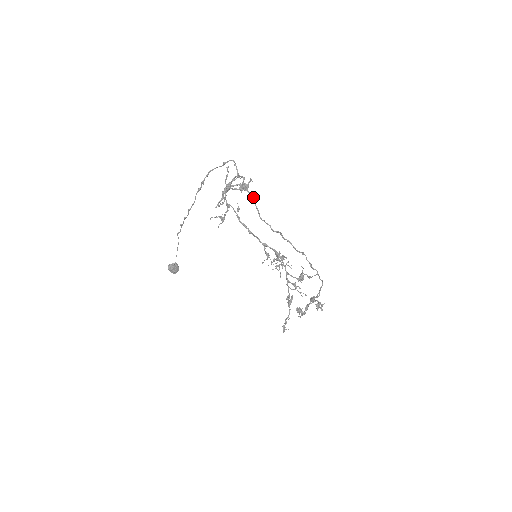
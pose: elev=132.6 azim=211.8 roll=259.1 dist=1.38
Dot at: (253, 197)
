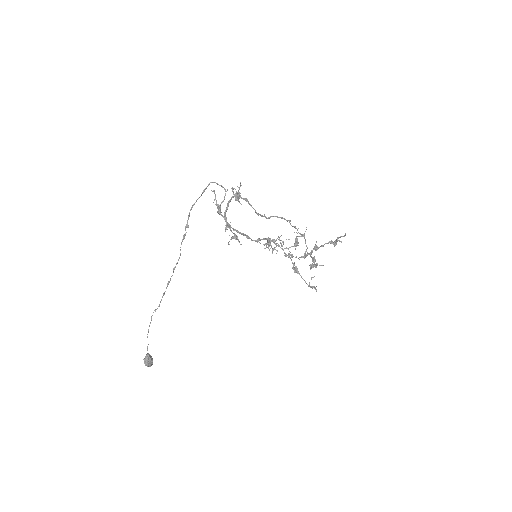
Dot at: (247, 200)
